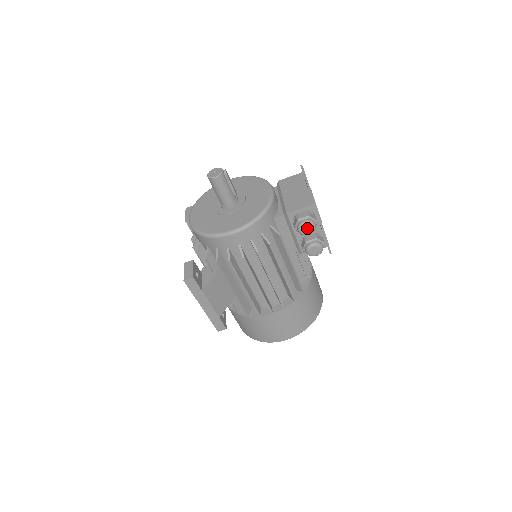
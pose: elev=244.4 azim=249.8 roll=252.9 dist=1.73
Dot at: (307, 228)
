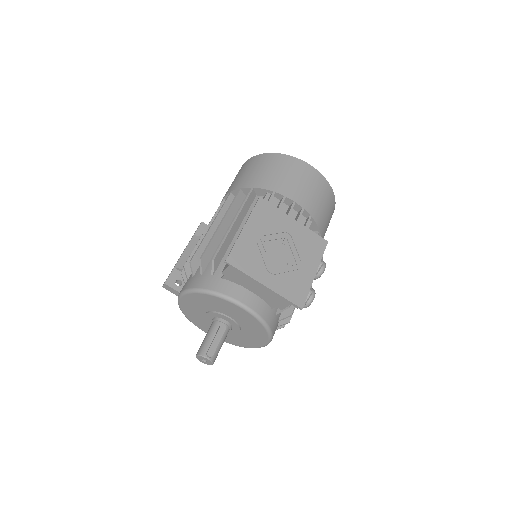
Dot at: occluded
